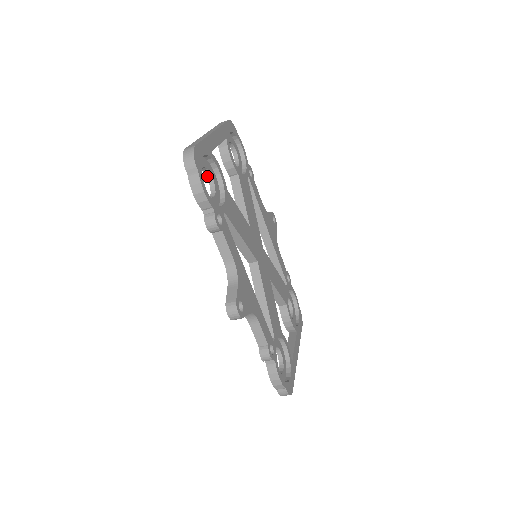
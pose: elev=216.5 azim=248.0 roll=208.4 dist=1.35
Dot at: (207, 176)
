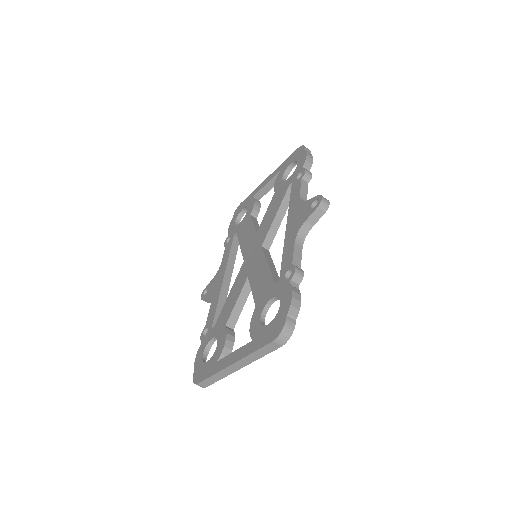
Dot at: (283, 176)
